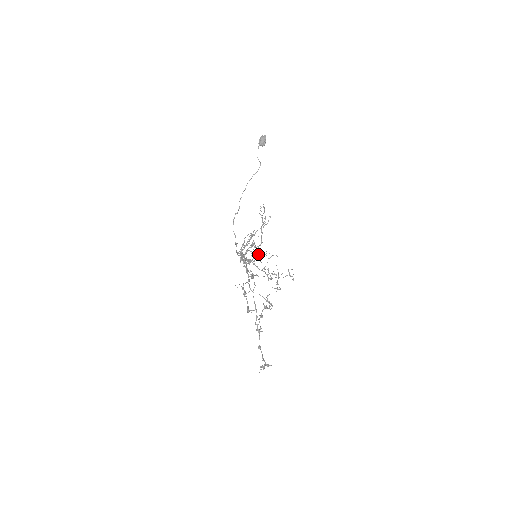
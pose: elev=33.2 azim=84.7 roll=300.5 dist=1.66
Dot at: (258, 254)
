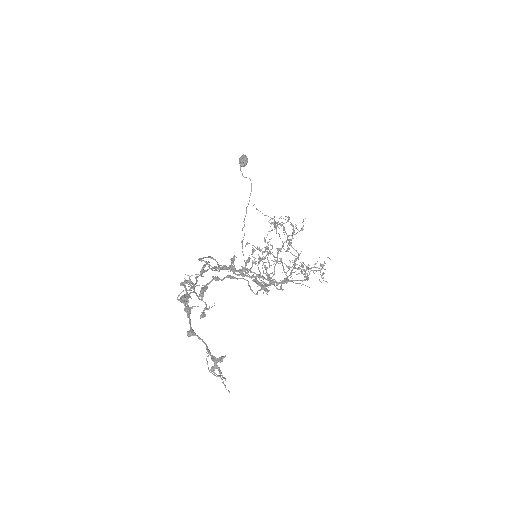
Dot at: (302, 269)
